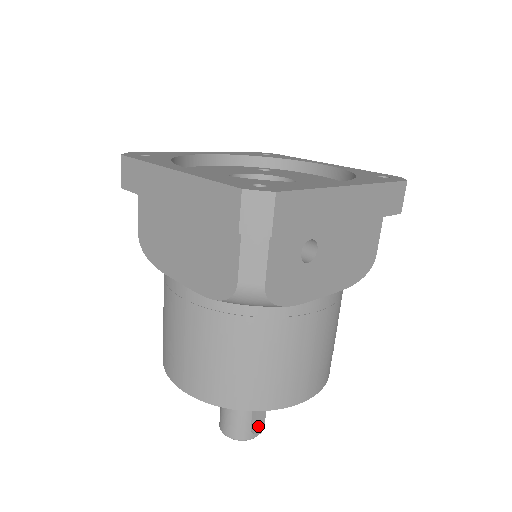
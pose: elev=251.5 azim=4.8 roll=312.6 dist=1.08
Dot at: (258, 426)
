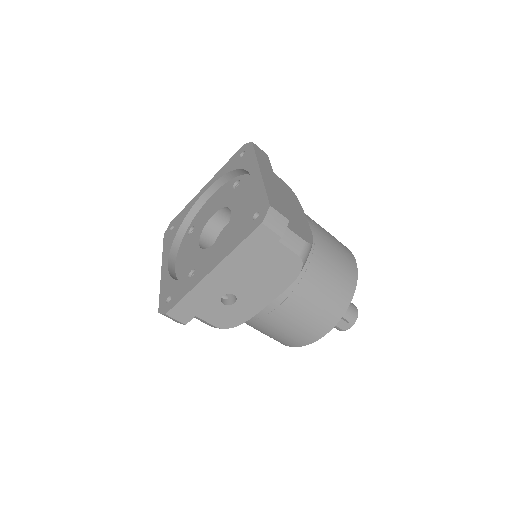
Dot at: (342, 326)
